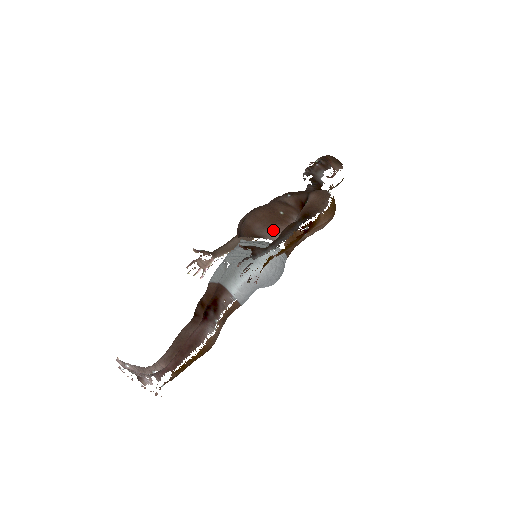
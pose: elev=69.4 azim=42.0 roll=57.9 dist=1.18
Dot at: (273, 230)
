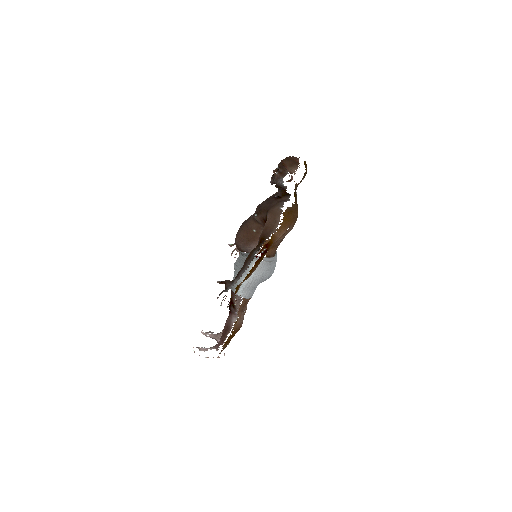
Dot at: (251, 247)
